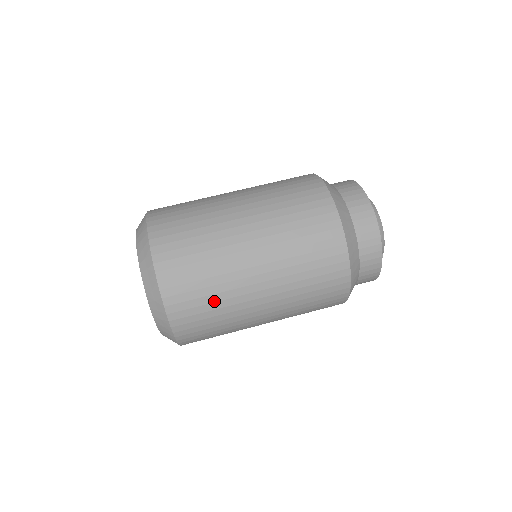
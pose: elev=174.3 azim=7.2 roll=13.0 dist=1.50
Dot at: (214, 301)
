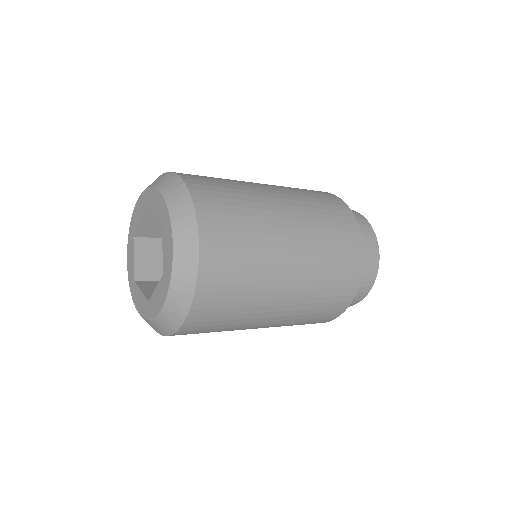
Dot at: (248, 271)
